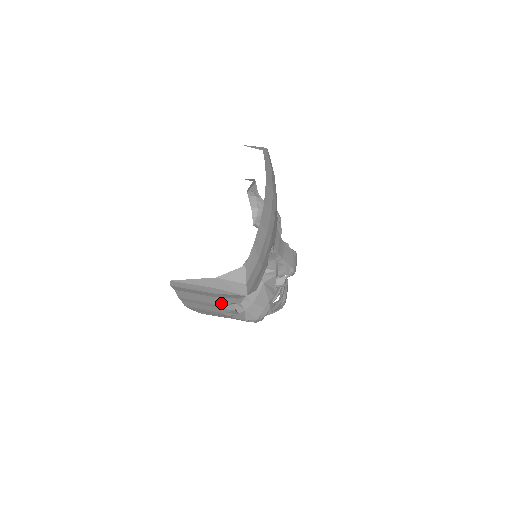
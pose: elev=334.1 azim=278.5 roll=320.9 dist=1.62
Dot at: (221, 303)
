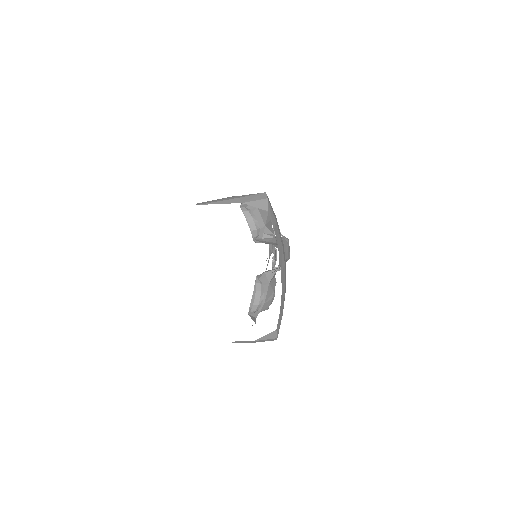
Dot at: occluded
